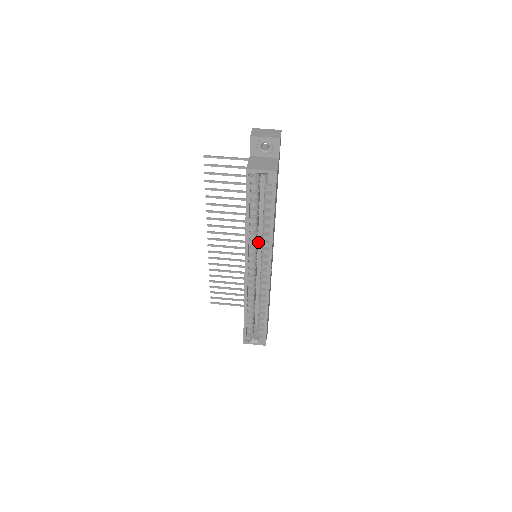
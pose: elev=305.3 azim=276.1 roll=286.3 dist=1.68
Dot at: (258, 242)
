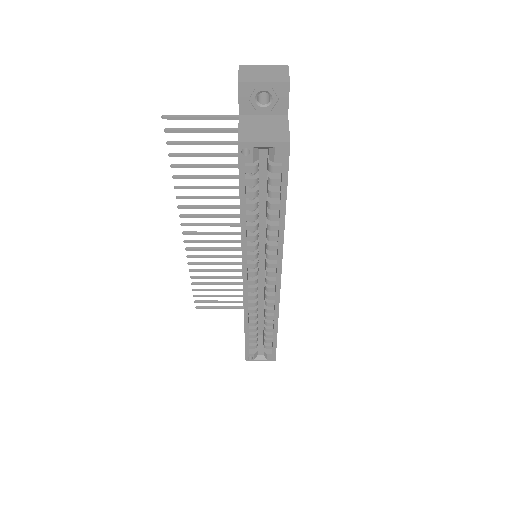
Dot at: (258, 238)
